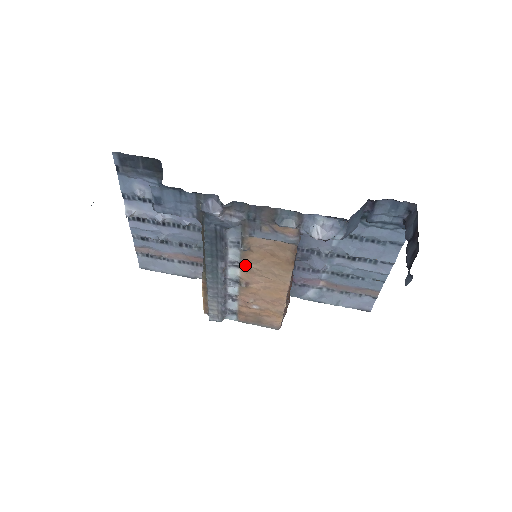
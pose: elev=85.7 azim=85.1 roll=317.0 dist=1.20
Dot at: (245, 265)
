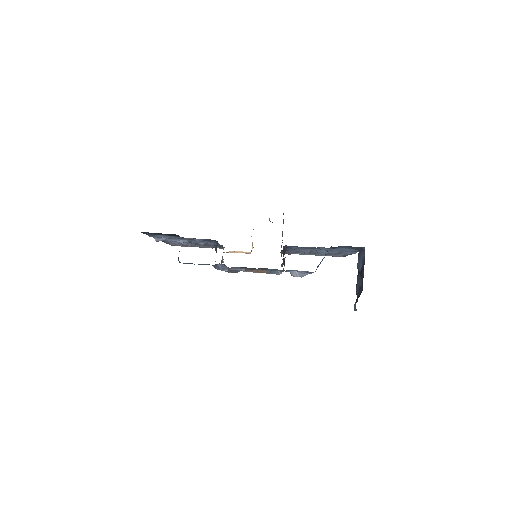
Dot at: occluded
